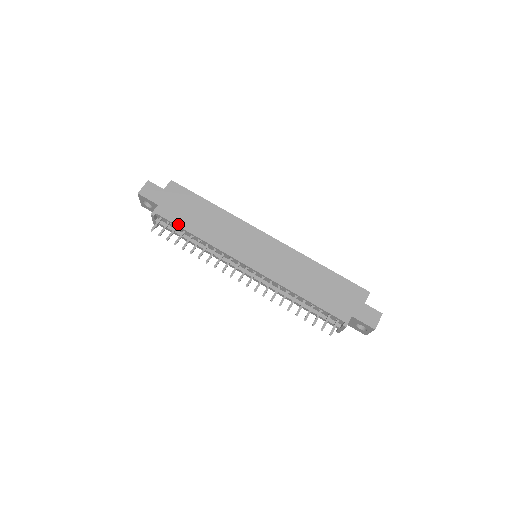
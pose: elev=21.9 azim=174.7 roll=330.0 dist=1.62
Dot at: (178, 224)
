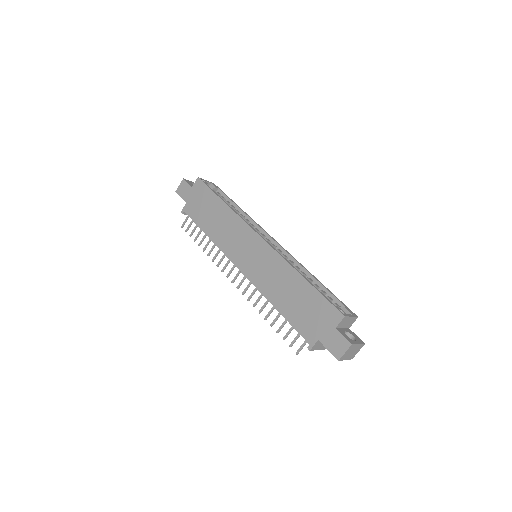
Dot at: (196, 222)
